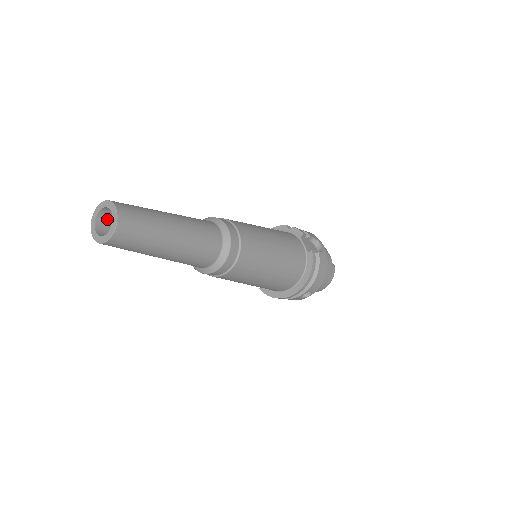
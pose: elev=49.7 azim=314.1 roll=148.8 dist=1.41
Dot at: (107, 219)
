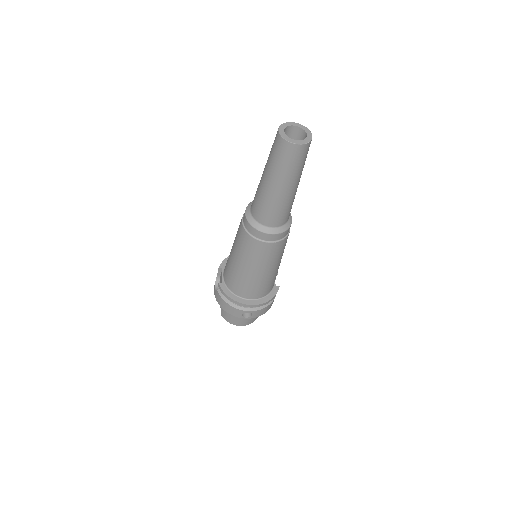
Dot at: occluded
